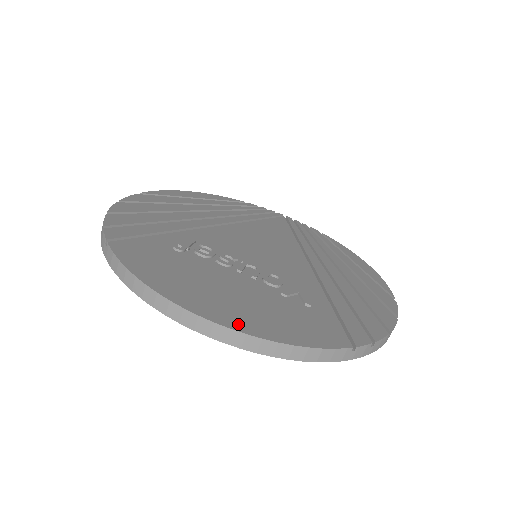
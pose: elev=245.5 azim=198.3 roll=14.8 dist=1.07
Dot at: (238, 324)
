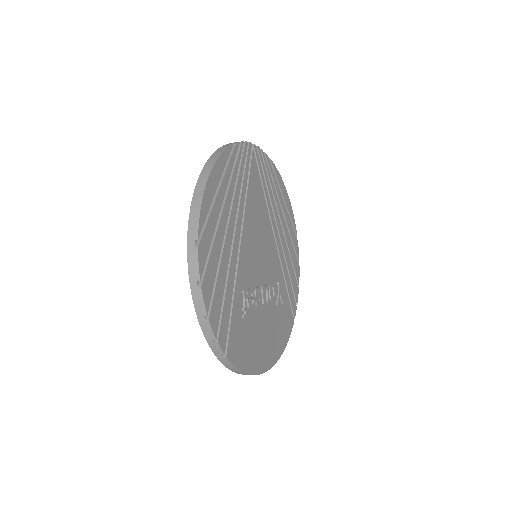
Dot at: (274, 359)
